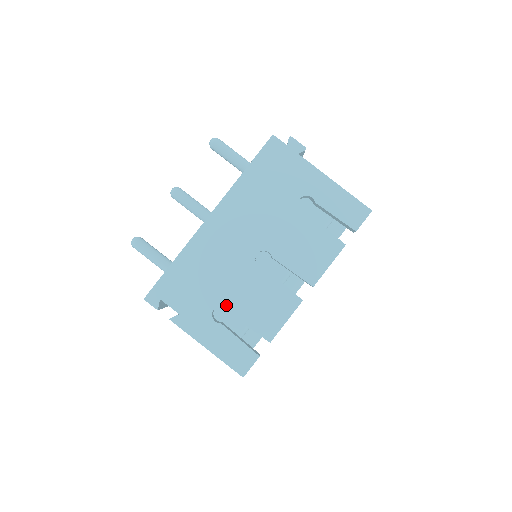
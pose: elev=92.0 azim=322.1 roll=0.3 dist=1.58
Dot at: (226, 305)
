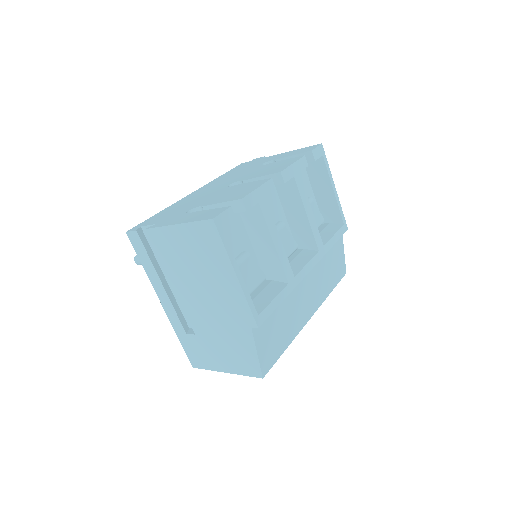
Dot at: (200, 206)
